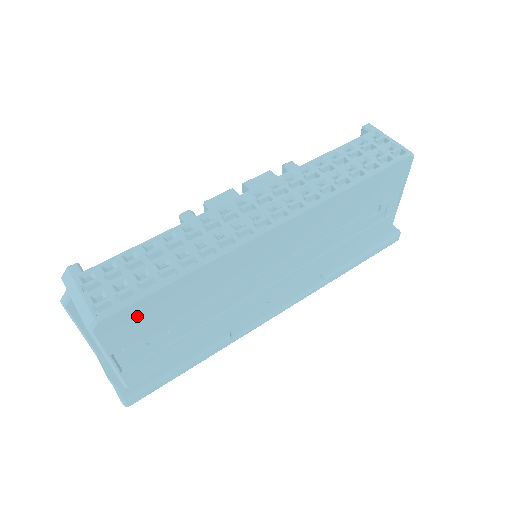
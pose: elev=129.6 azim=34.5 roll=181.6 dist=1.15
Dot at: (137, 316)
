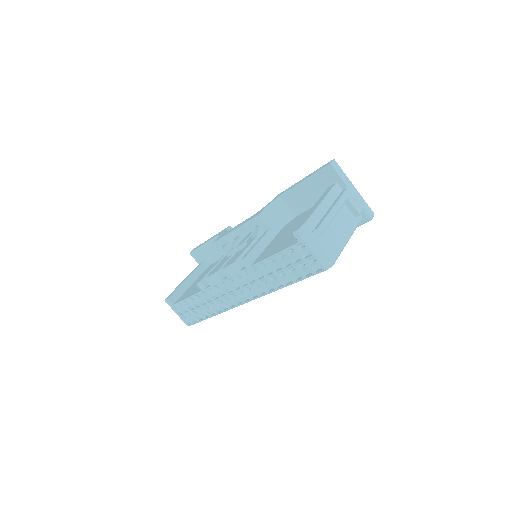
Dot at: occluded
